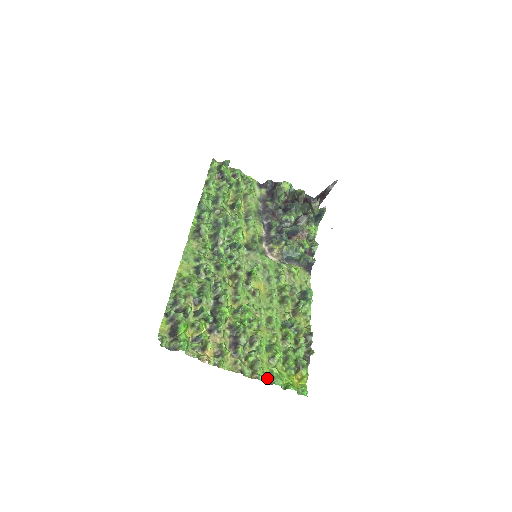
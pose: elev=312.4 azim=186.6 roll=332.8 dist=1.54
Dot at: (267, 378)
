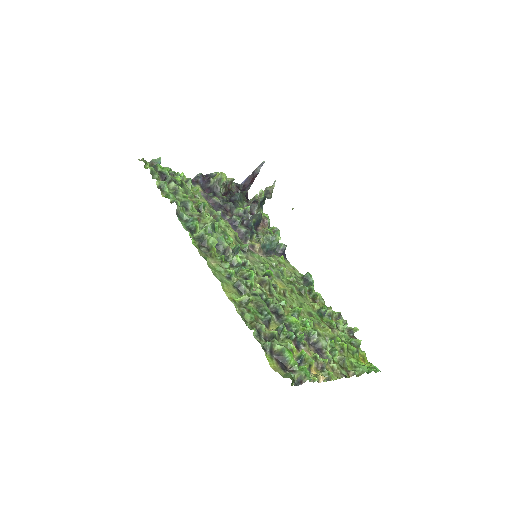
Dot at: occluded
